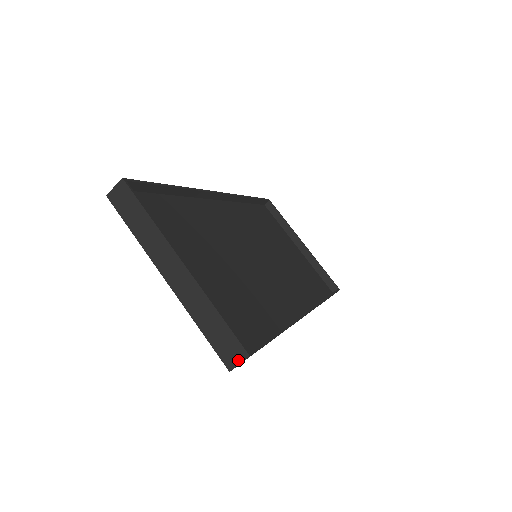
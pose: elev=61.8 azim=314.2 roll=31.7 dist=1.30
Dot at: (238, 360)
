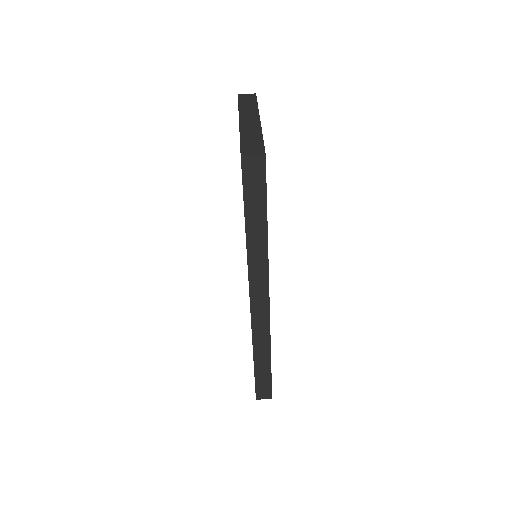
Dot at: (254, 153)
